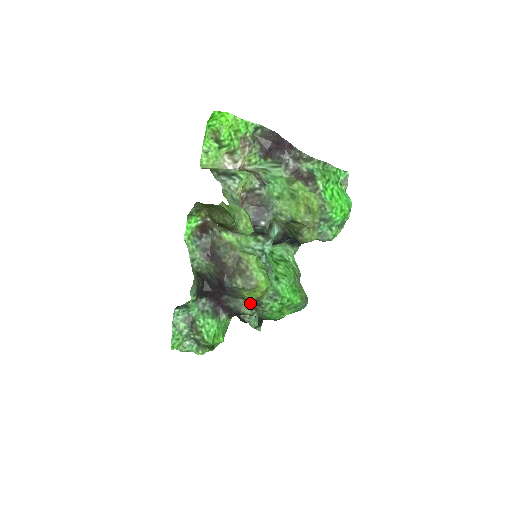
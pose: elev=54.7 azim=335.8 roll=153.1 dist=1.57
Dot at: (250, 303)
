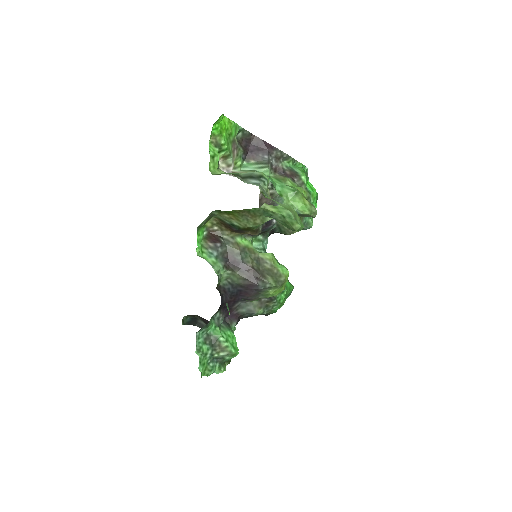
Dot at: (262, 302)
